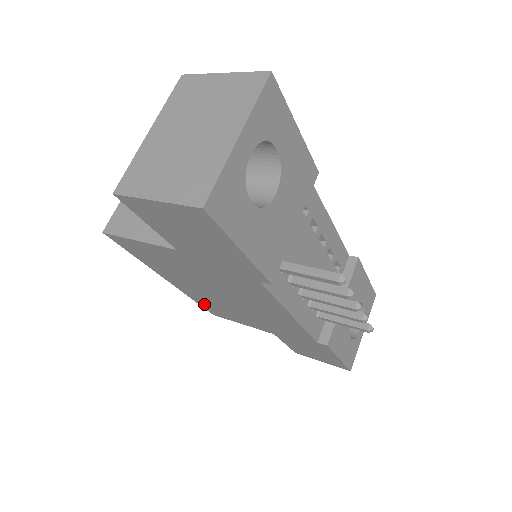
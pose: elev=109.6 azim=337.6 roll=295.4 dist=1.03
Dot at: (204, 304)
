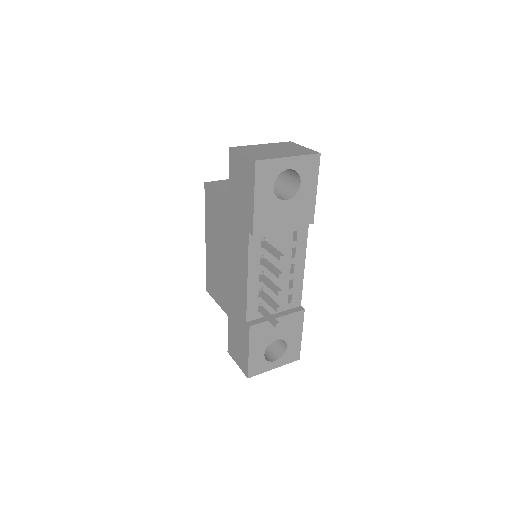
Dot at: (209, 273)
